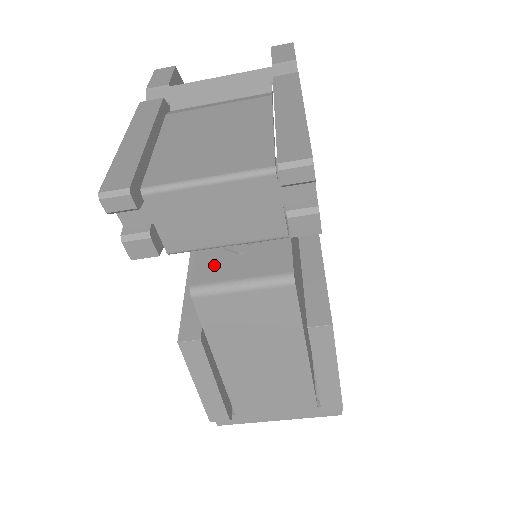
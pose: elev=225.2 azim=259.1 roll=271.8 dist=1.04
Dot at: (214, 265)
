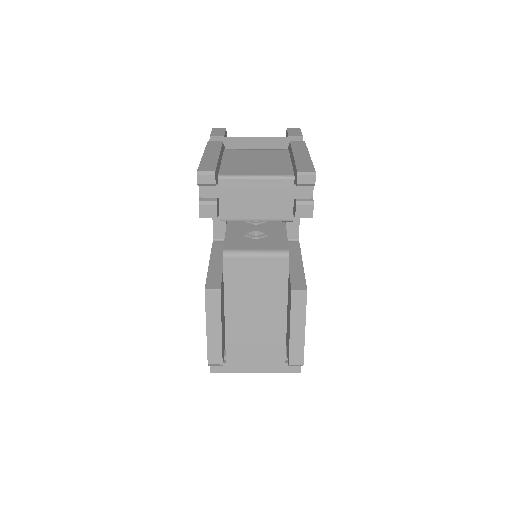
Dot at: (238, 242)
